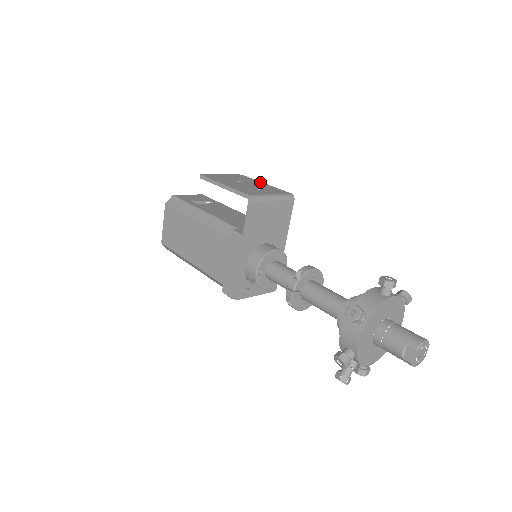
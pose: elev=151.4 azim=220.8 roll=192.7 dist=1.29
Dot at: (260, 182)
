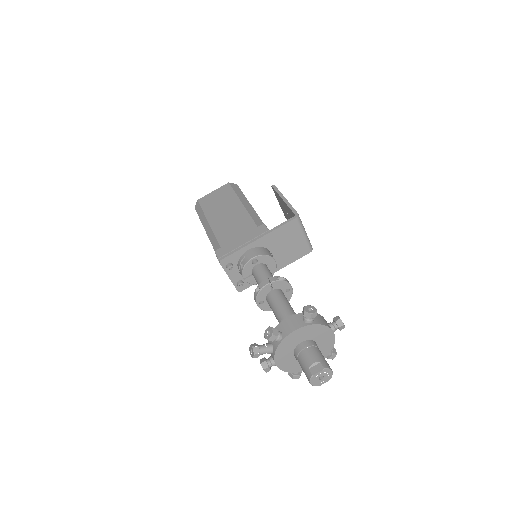
Dot at: occluded
